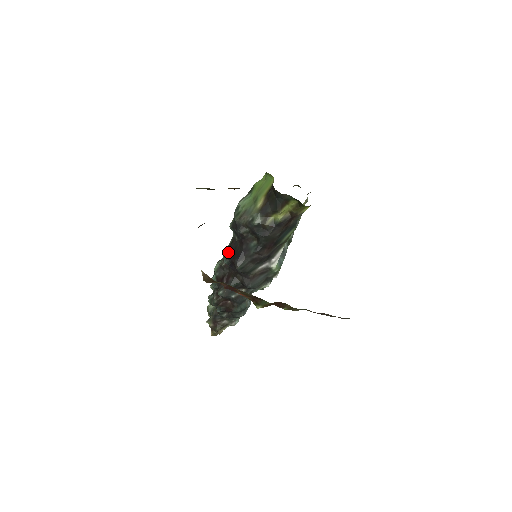
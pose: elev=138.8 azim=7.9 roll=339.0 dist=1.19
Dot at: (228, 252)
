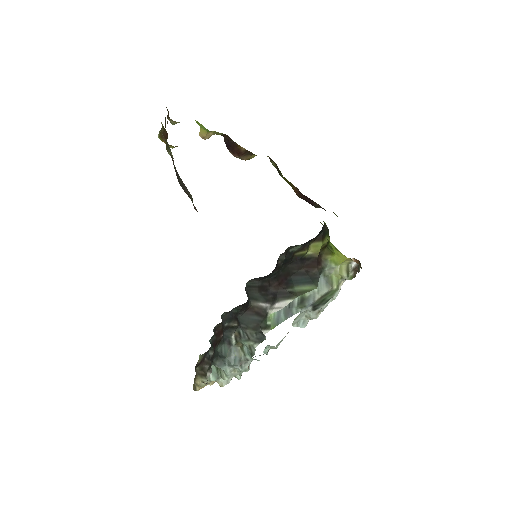
Dot at: occluded
